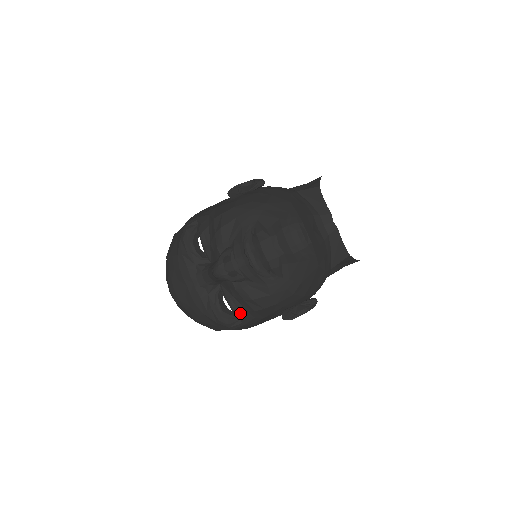
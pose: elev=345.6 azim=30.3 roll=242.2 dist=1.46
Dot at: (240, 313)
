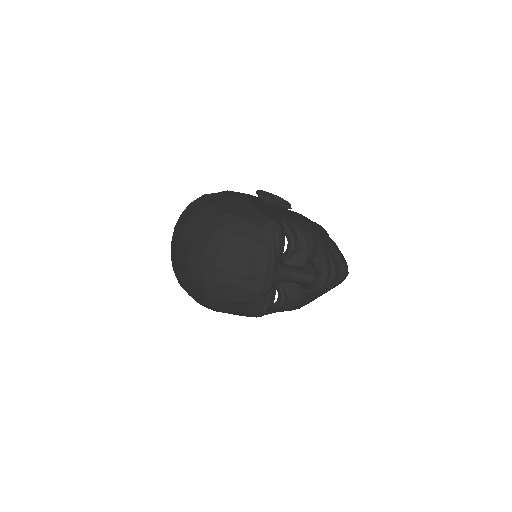
Dot at: (280, 308)
